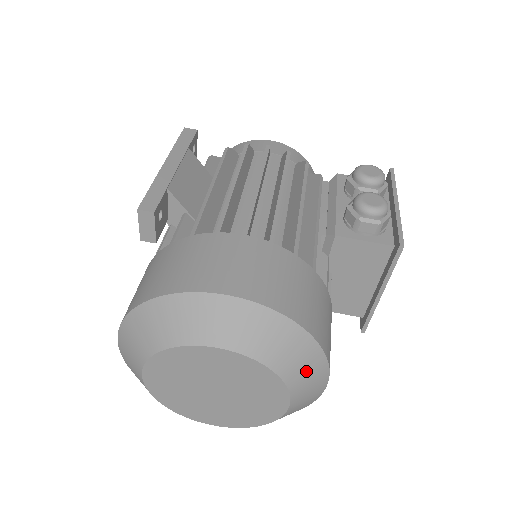
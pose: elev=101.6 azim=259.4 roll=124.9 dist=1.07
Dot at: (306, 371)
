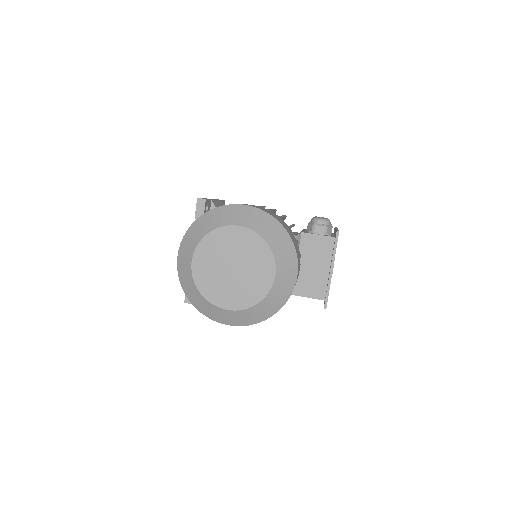
Dot at: (284, 251)
